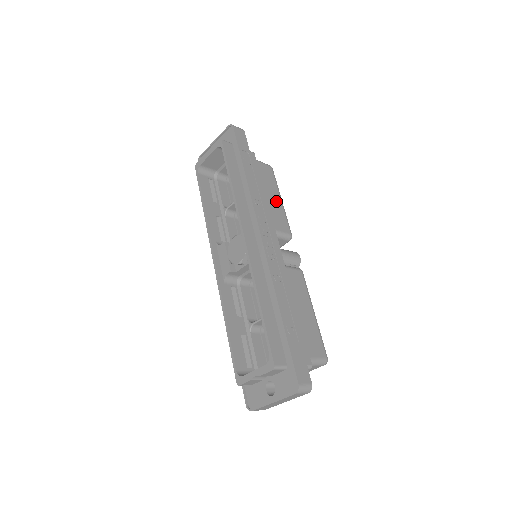
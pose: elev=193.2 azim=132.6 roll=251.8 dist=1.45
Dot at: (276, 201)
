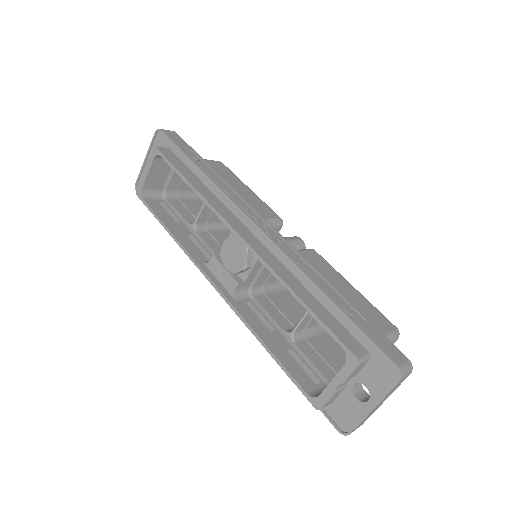
Dot at: (246, 191)
